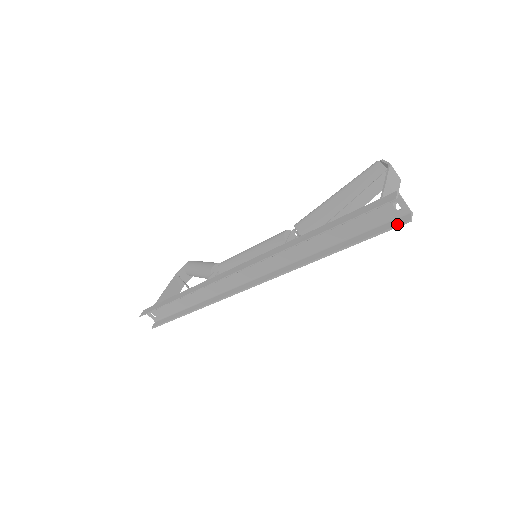
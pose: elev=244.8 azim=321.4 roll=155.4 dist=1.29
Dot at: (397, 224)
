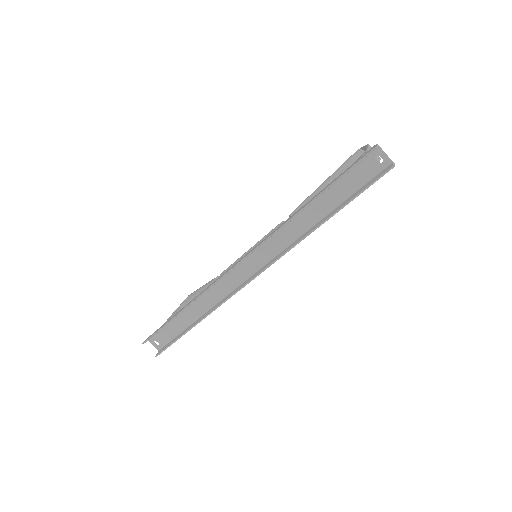
Dot at: (382, 173)
